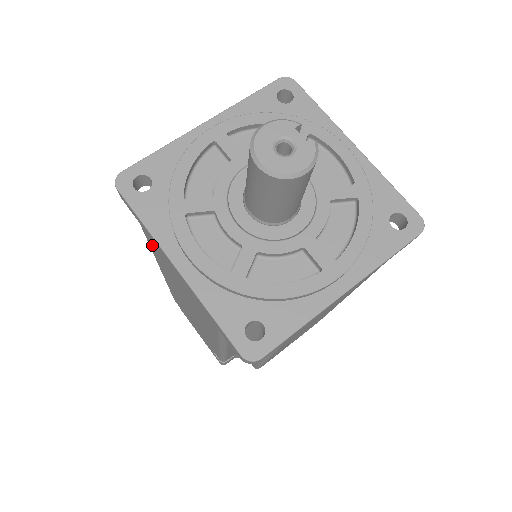
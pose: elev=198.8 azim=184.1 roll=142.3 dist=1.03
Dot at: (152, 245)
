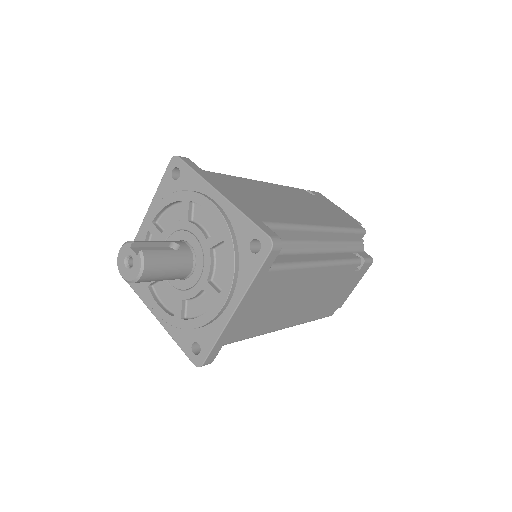
Dot at: occluded
